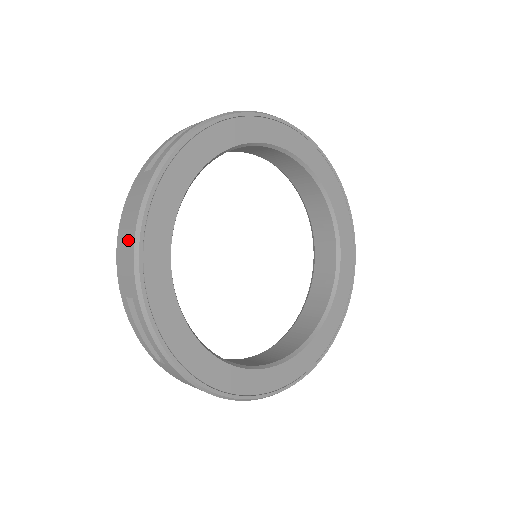
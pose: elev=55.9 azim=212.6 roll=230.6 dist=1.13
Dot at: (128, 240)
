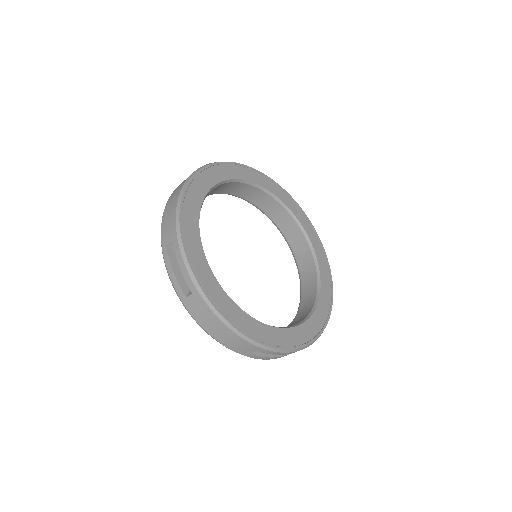
Dot at: (172, 207)
